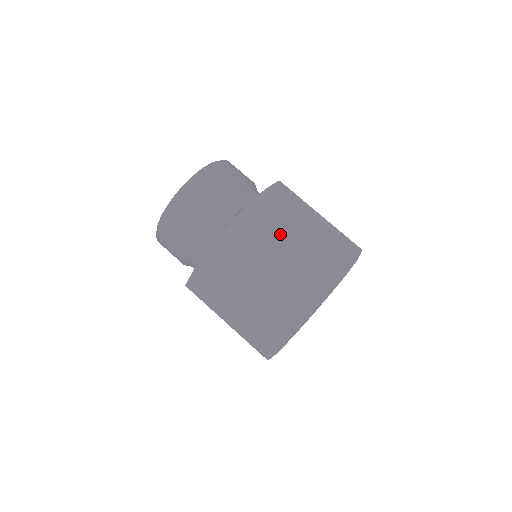
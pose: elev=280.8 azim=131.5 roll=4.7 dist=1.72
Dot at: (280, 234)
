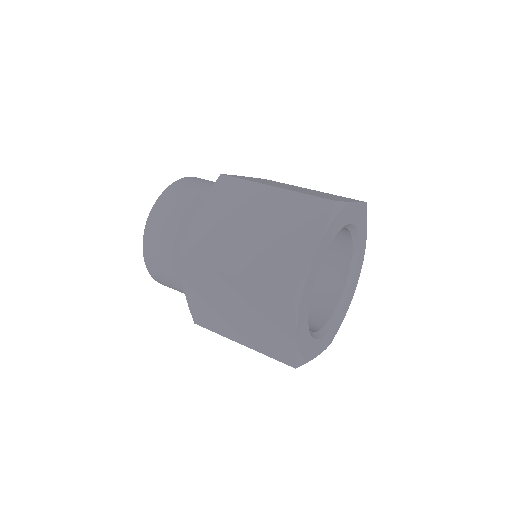
Dot at: occluded
